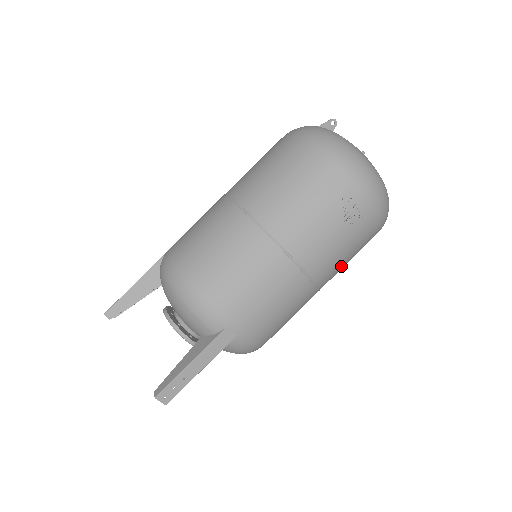
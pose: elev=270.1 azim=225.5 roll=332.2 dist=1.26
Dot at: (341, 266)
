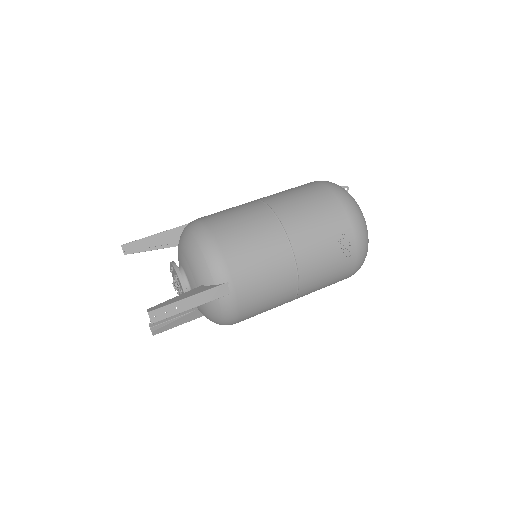
Dot at: (319, 285)
